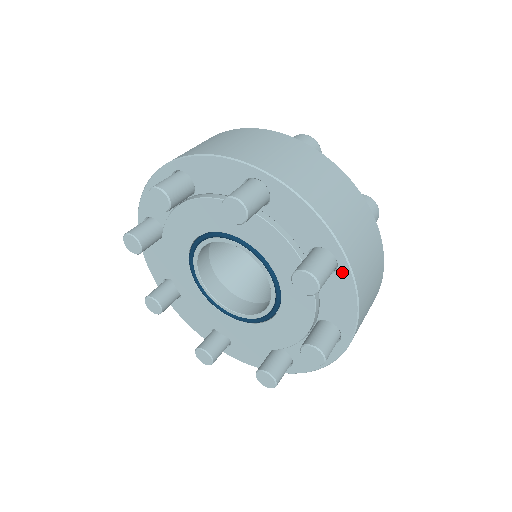
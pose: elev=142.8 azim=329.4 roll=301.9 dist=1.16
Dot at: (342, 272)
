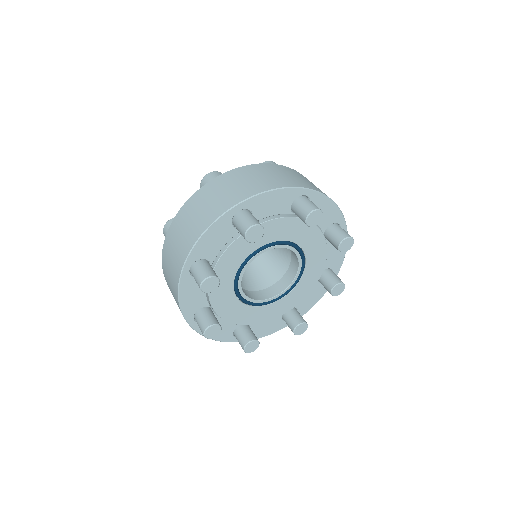
Dot at: (313, 197)
